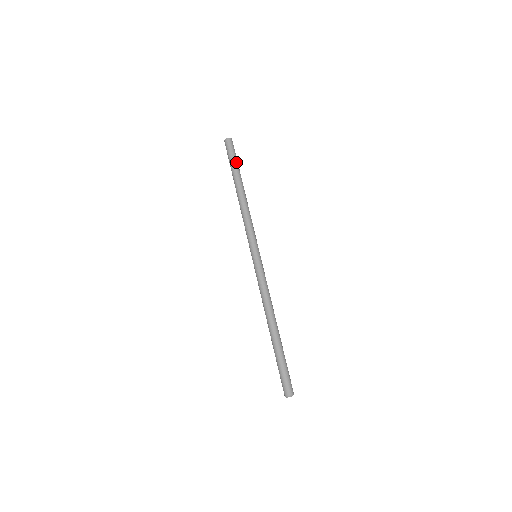
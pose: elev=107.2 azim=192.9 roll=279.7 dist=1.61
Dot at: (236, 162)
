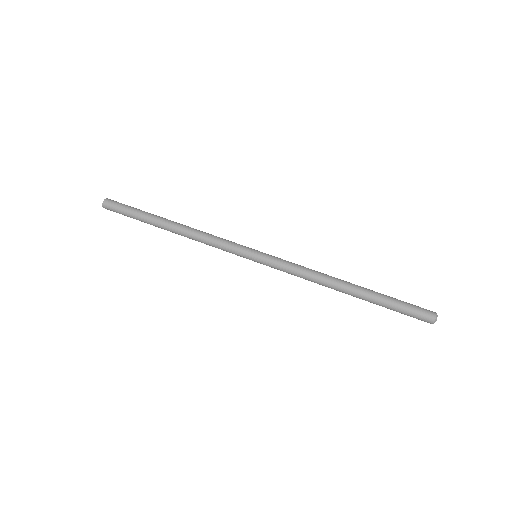
Dot at: (139, 210)
